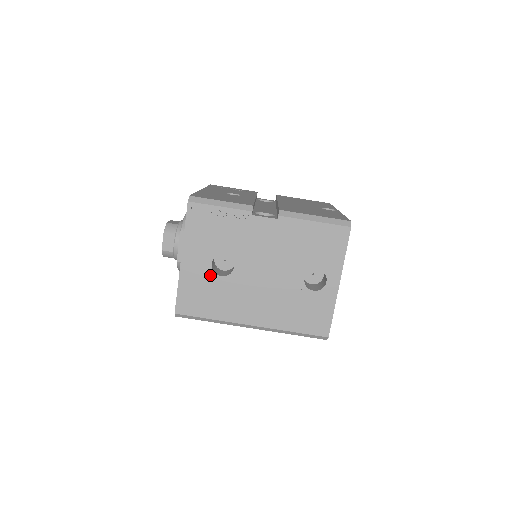
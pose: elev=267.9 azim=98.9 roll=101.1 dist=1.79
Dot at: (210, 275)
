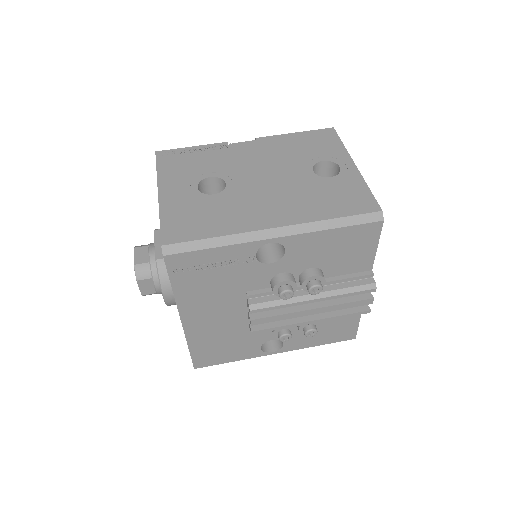
Dot at: (199, 197)
